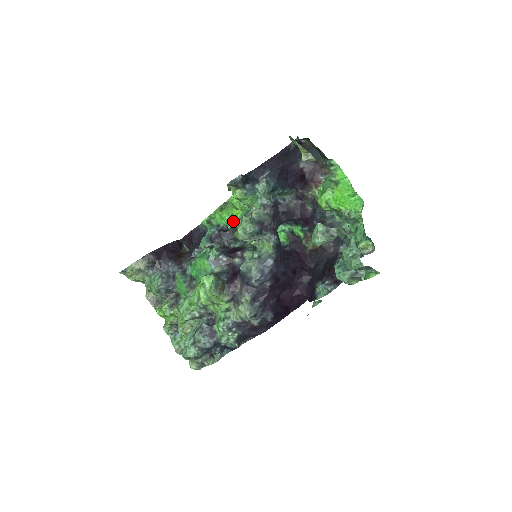
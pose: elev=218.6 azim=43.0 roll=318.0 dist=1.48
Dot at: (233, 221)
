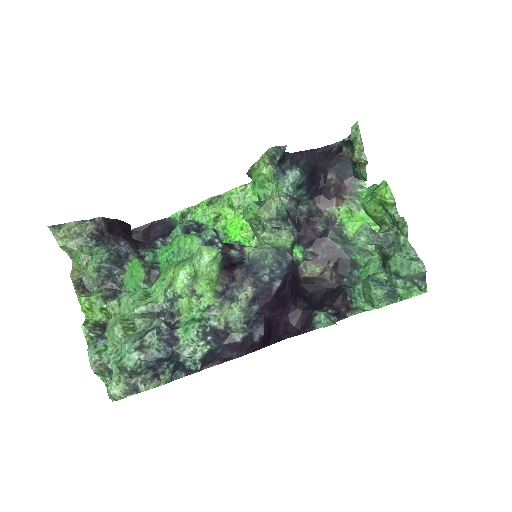
Dot at: (217, 222)
